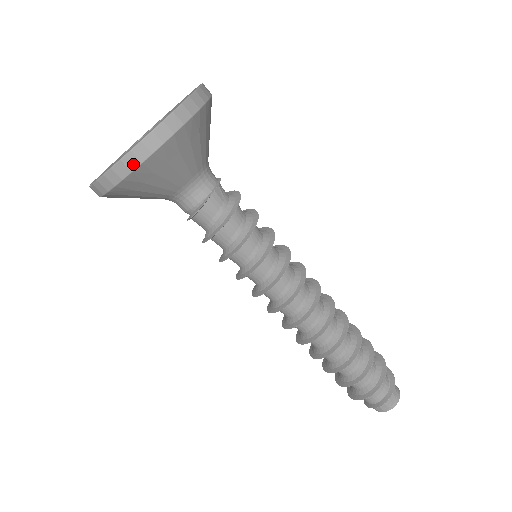
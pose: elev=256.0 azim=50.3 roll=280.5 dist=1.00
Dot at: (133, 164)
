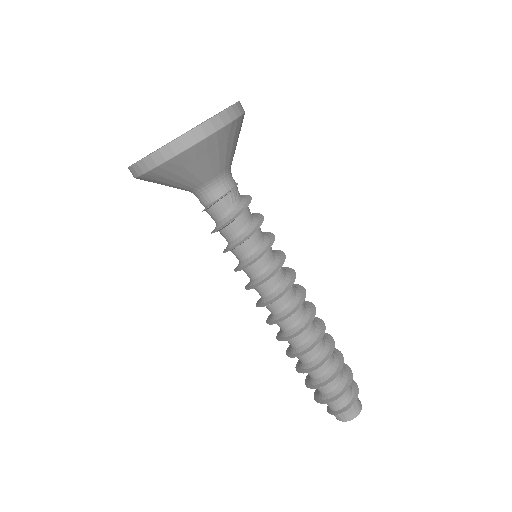
Dot at: (144, 169)
